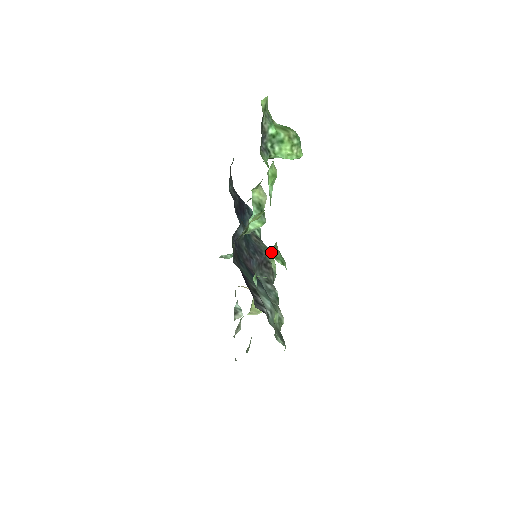
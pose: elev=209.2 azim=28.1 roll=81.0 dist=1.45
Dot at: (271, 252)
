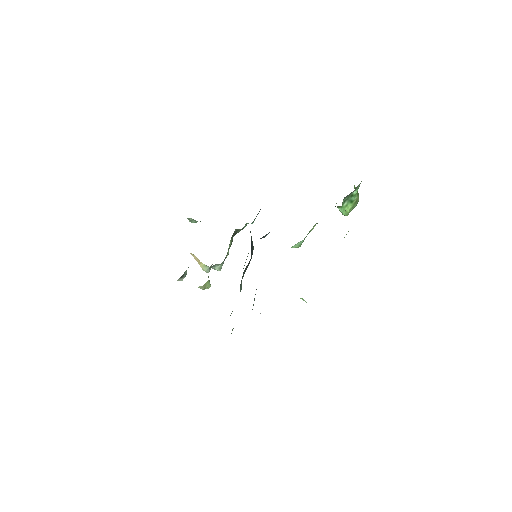
Dot at: occluded
